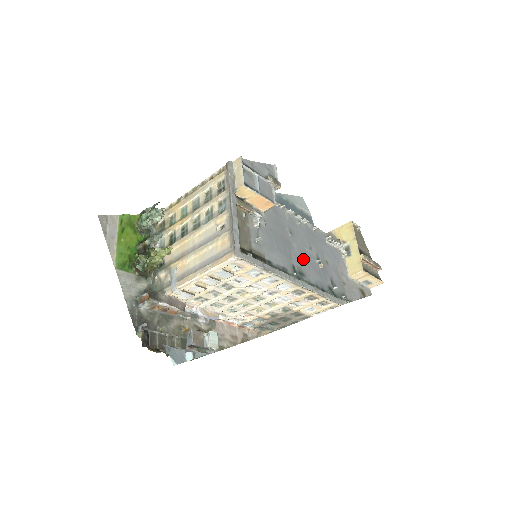
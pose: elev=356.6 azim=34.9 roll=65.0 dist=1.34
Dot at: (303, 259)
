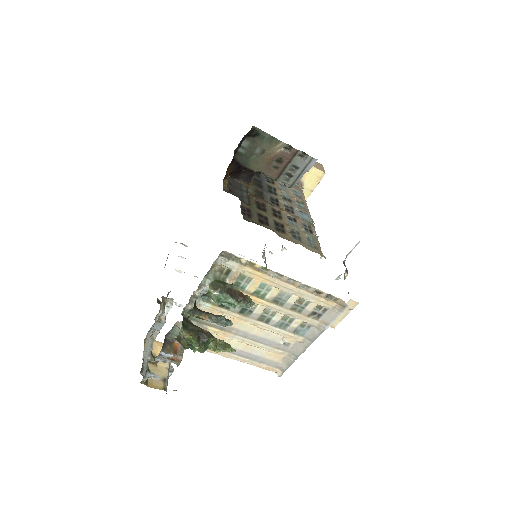
Dot at: occluded
